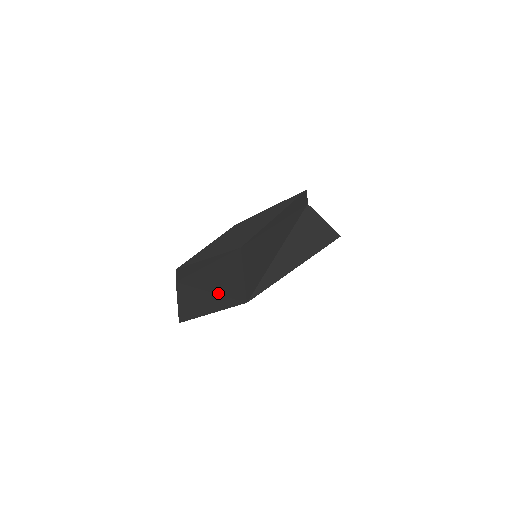
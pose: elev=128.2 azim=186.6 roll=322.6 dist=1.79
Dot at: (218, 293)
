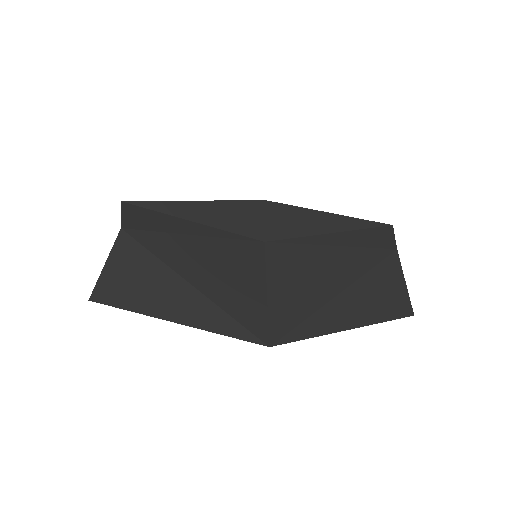
Dot at: (215, 300)
